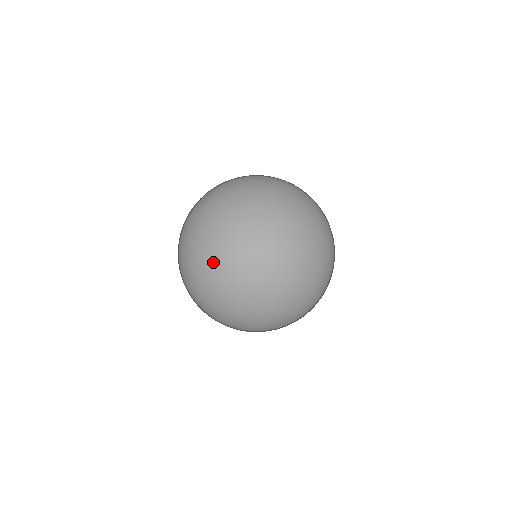
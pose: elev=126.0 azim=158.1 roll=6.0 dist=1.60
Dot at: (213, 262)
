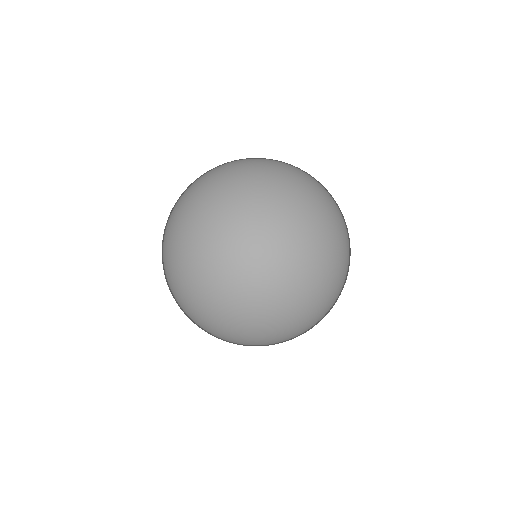
Dot at: (180, 218)
